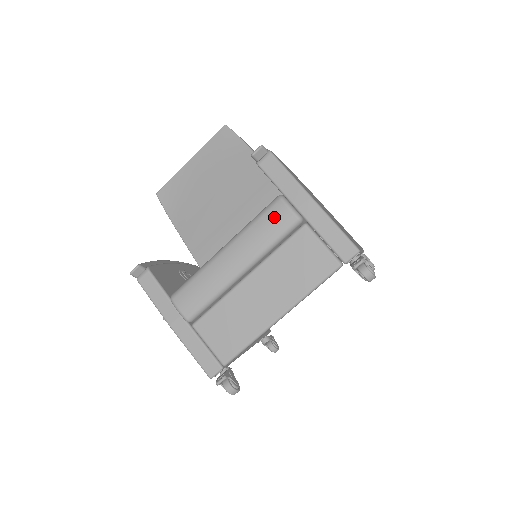
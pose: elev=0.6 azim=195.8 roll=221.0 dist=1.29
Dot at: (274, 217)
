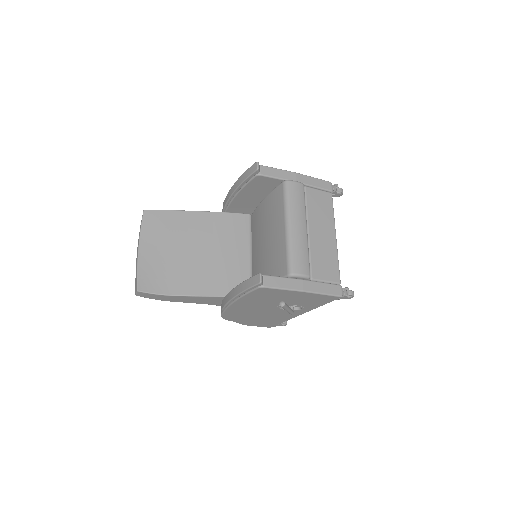
Dot at: (295, 191)
